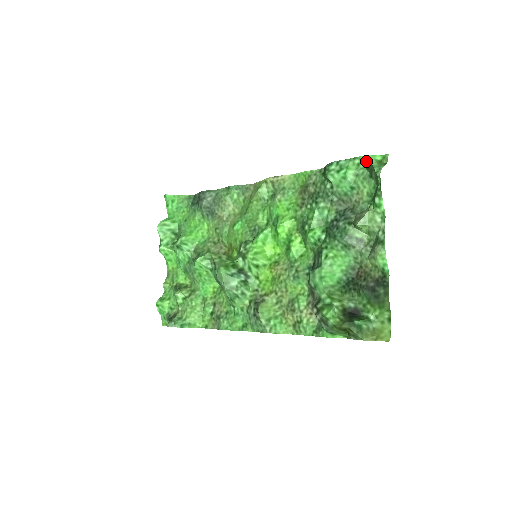
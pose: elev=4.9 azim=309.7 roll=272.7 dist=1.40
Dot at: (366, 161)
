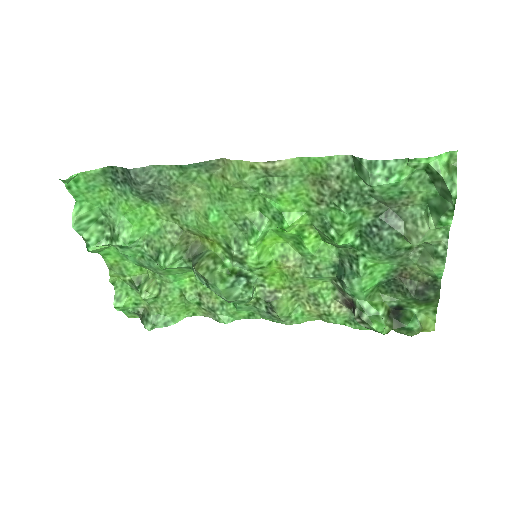
Dot at: (429, 166)
